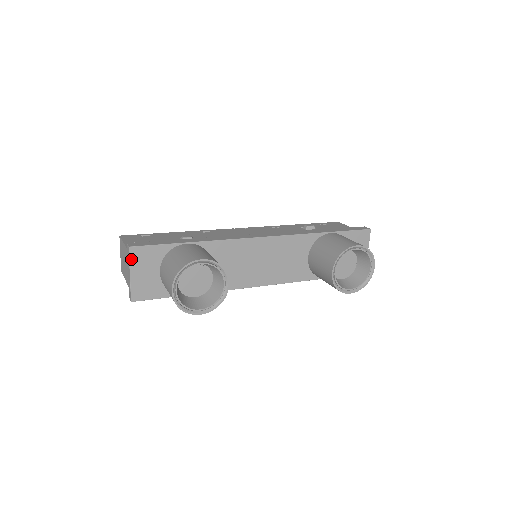
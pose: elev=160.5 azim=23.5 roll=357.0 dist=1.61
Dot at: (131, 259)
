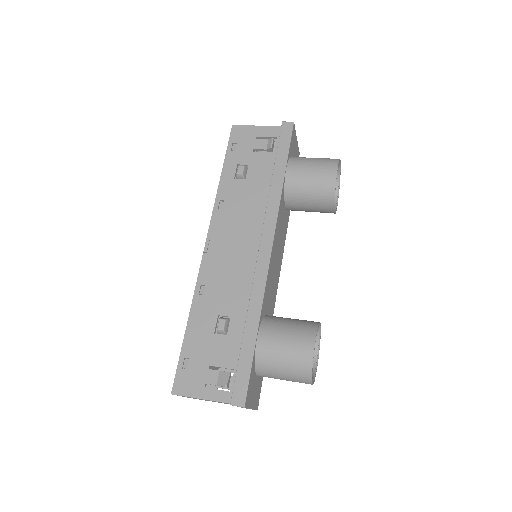
Dot at: (248, 406)
